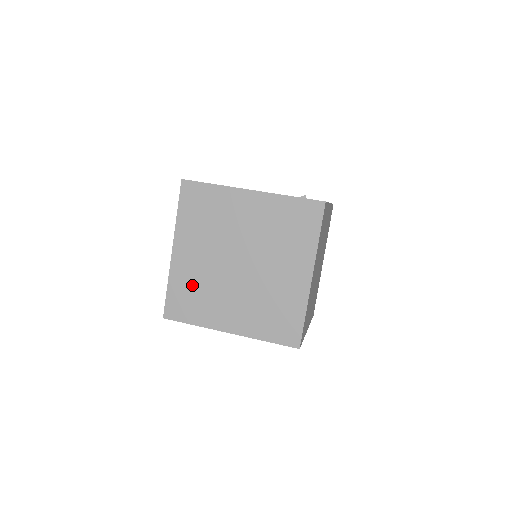
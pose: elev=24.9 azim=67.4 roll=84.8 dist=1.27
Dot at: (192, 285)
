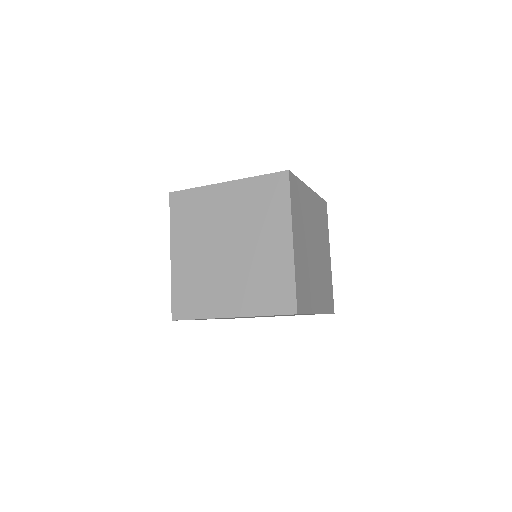
Dot at: (191, 281)
